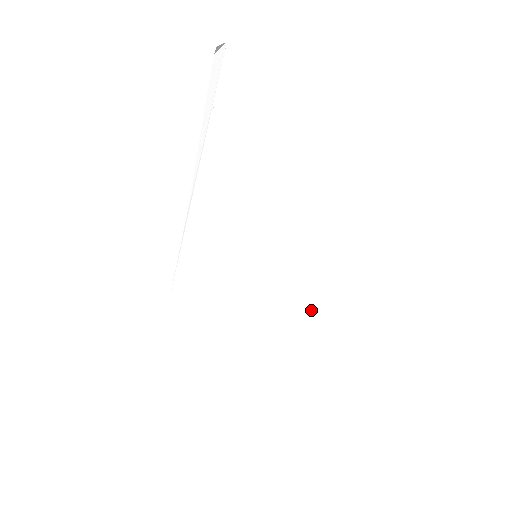
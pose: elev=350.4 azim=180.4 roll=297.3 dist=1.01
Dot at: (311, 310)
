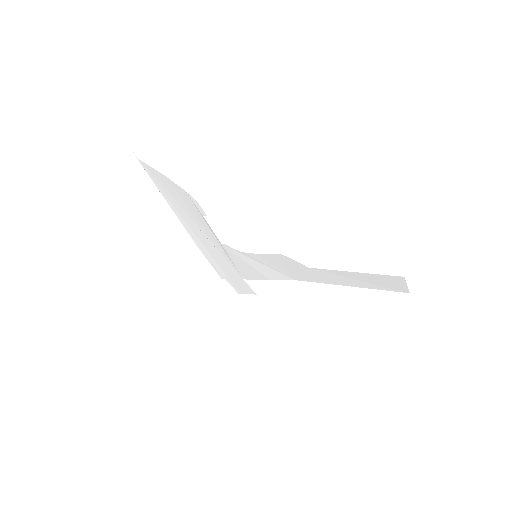
Dot at: (313, 275)
